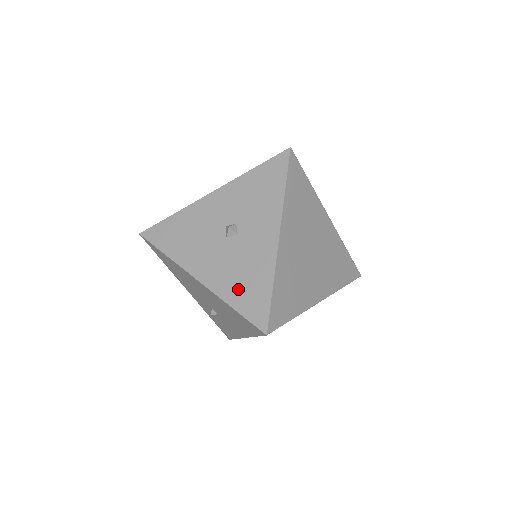
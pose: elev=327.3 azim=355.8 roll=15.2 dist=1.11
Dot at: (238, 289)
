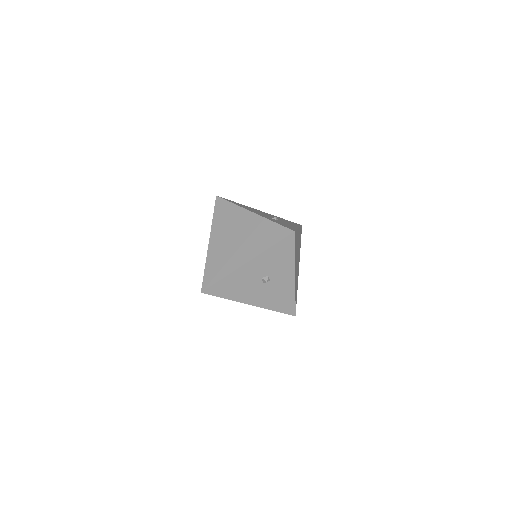
Dot at: (276, 303)
